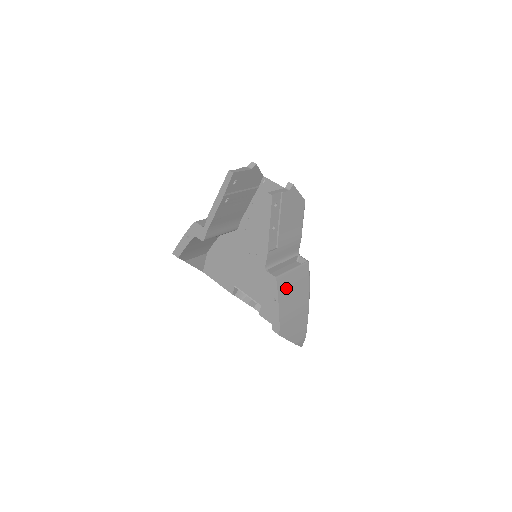
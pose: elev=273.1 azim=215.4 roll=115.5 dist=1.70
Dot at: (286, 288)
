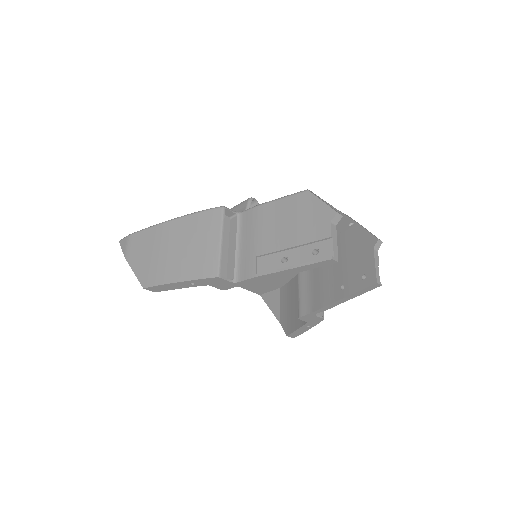
Dot at: occluded
